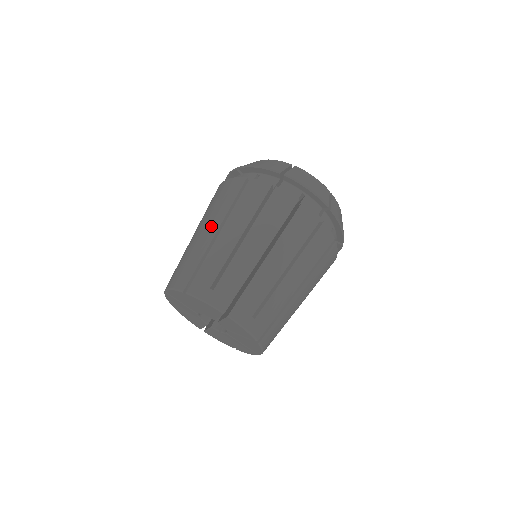
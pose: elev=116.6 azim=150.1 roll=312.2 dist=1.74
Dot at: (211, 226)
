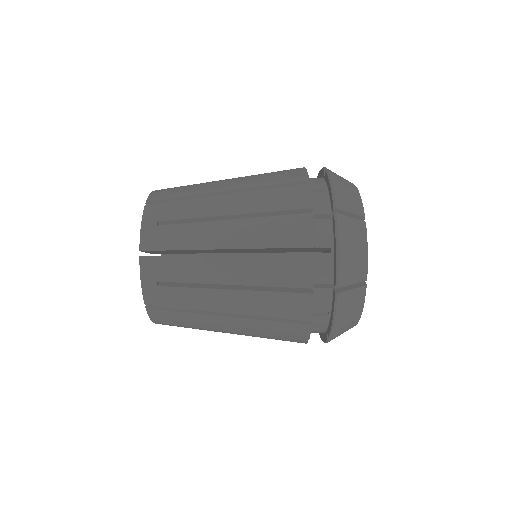
Dot at: (233, 183)
